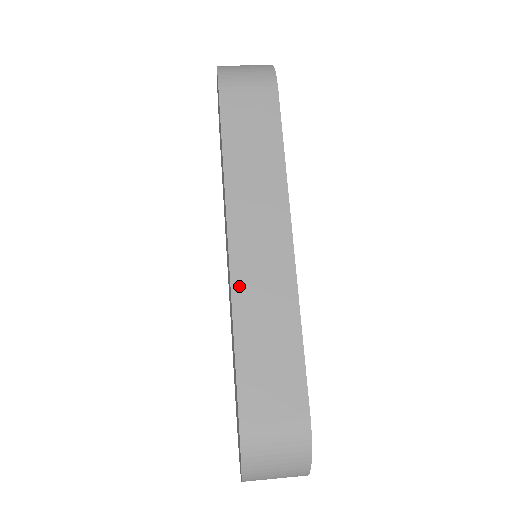
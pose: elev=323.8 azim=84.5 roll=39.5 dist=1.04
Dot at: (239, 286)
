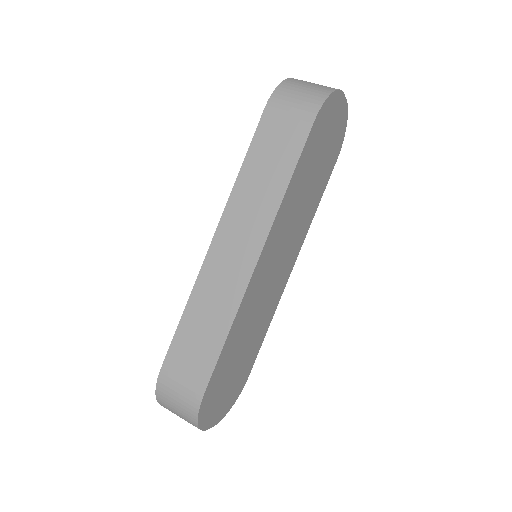
Dot at: (203, 279)
